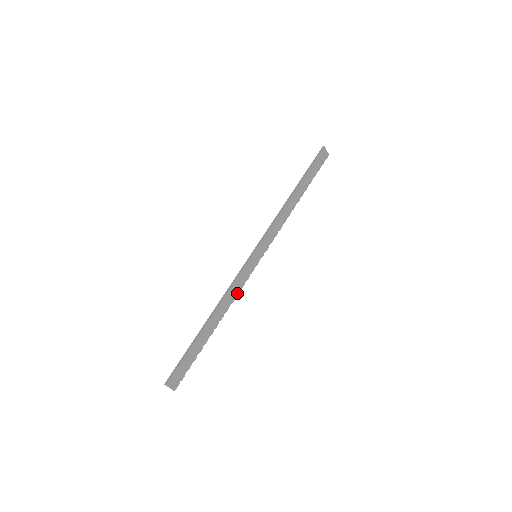
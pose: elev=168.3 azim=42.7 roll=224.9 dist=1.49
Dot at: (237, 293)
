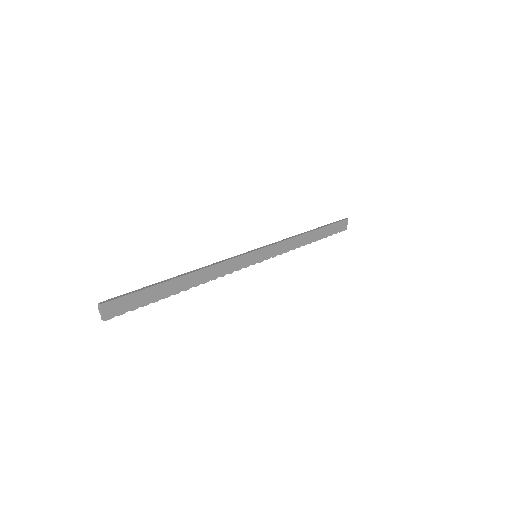
Dot at: (222, 274)
